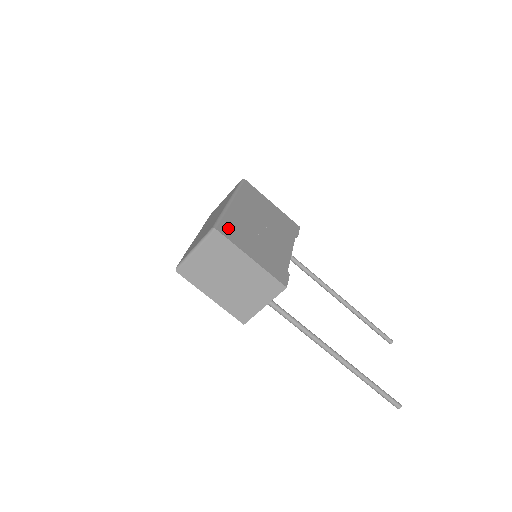
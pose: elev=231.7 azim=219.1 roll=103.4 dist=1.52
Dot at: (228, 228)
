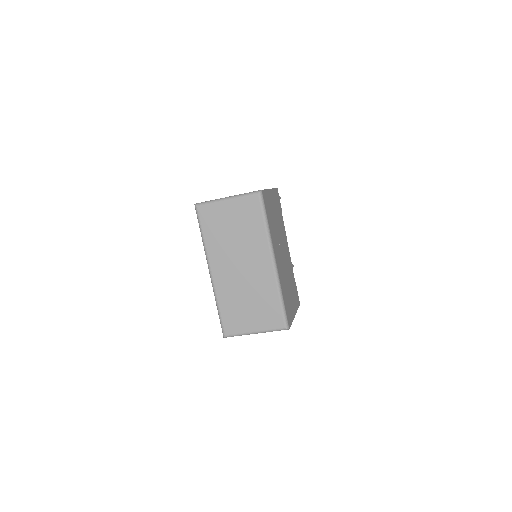
Dot at: (288, 310)
